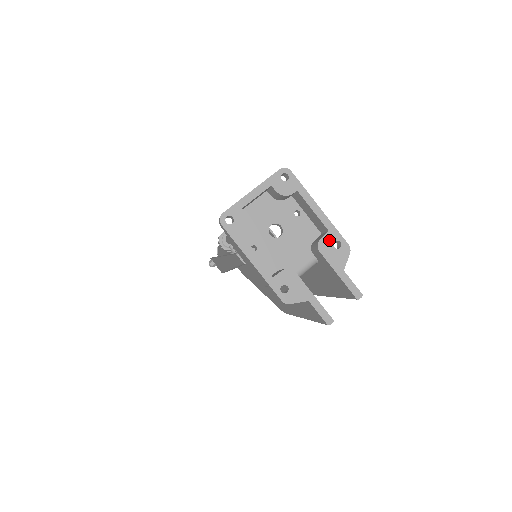
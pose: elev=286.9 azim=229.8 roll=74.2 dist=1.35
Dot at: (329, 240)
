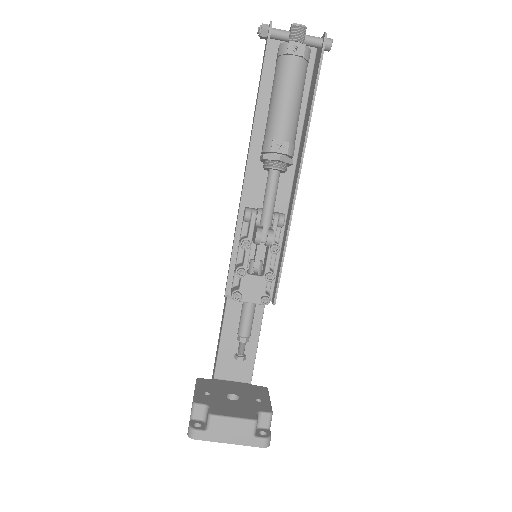
Dot at: occluded
